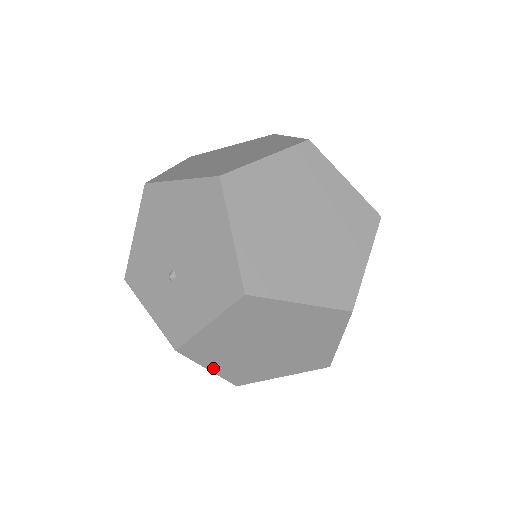
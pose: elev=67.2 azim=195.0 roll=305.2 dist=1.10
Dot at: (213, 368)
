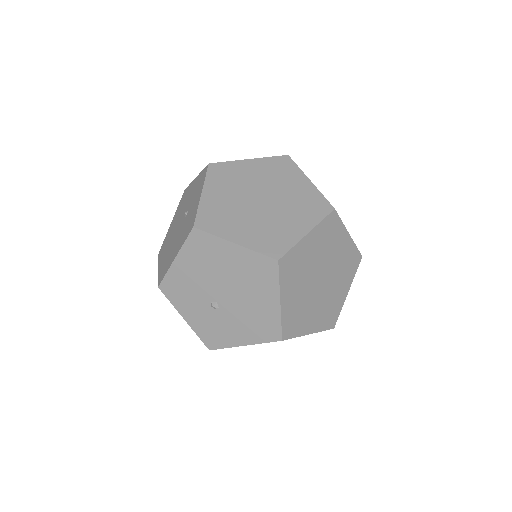
Dot at: occluded
